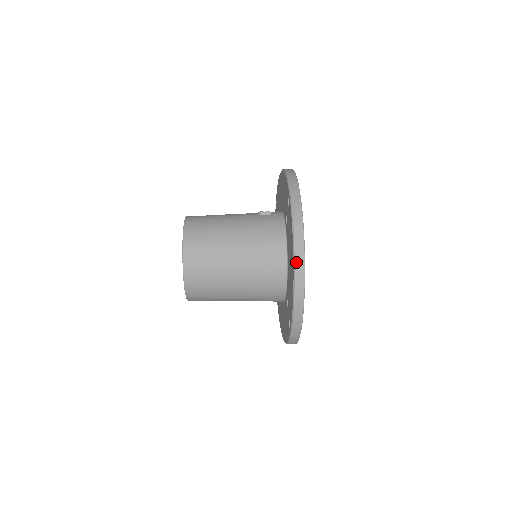
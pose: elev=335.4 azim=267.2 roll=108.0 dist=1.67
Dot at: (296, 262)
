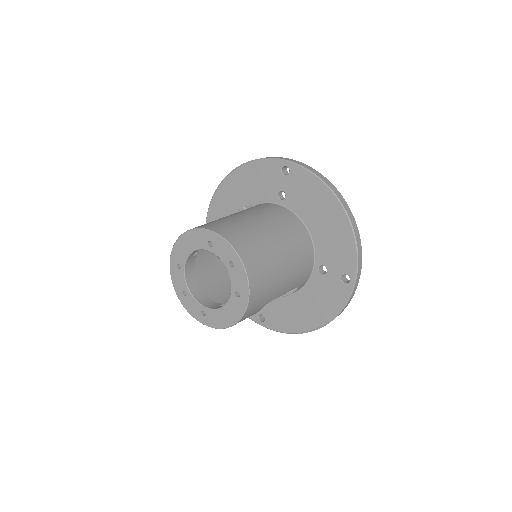
Dot at: (341, 201)
